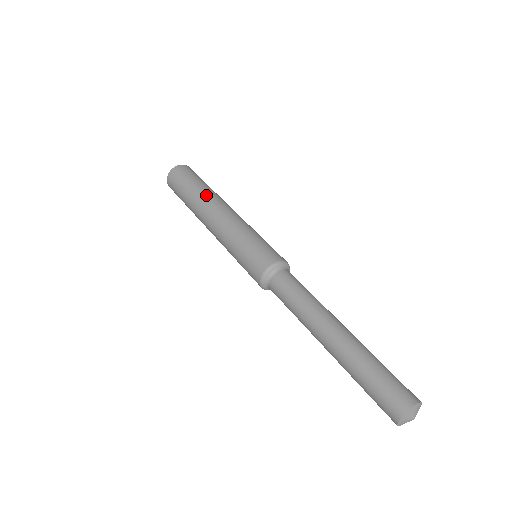
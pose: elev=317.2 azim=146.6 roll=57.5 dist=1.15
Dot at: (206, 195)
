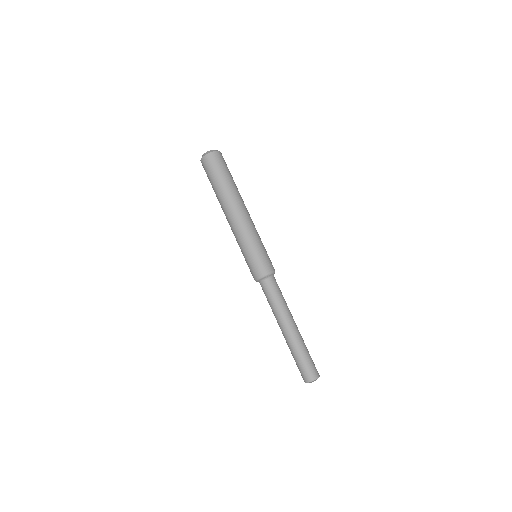
Dot at: (235, 194)
